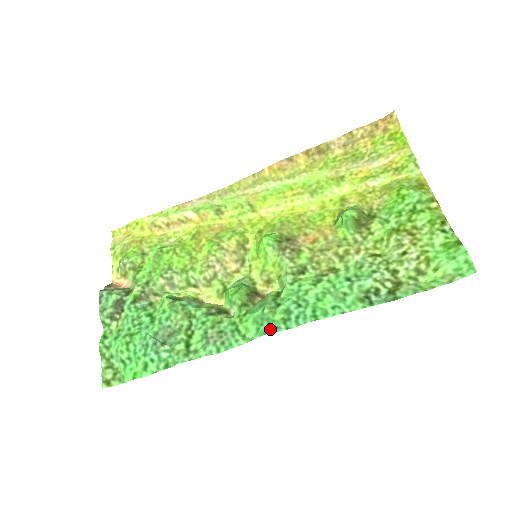
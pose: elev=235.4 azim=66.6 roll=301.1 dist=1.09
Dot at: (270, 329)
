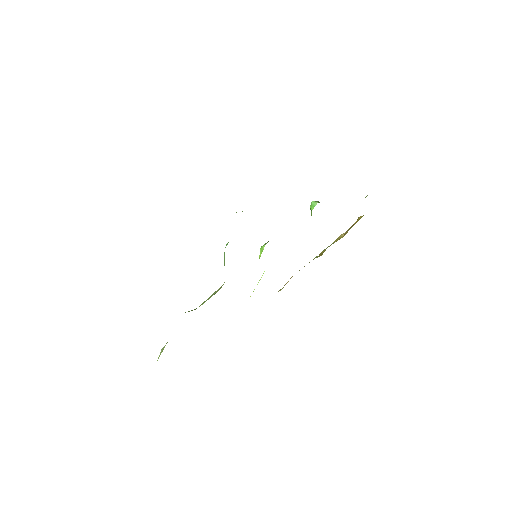
Dot at: occluded
